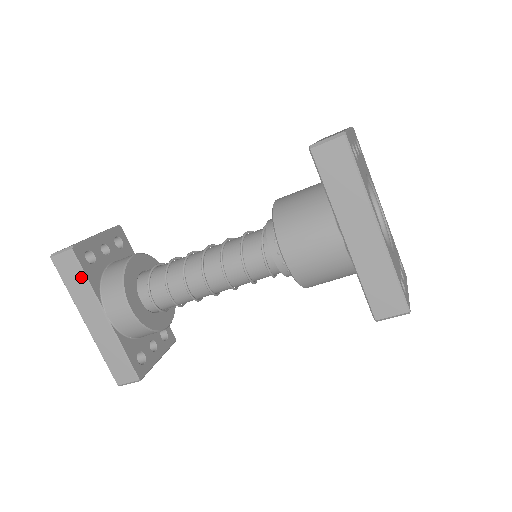
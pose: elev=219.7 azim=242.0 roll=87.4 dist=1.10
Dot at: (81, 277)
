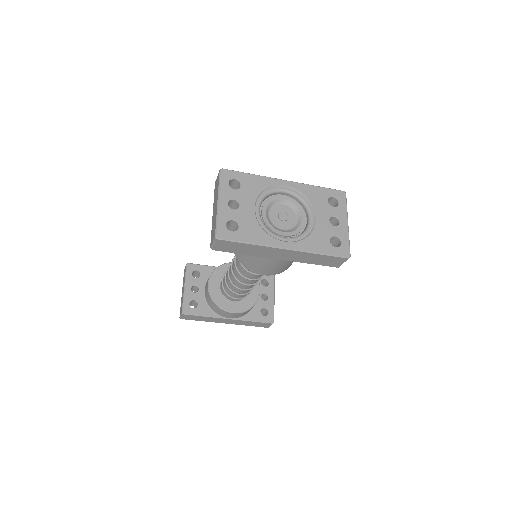
Dot at: (201, 317)
